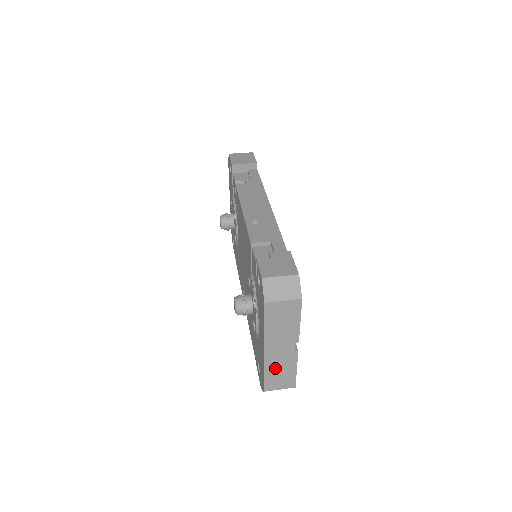
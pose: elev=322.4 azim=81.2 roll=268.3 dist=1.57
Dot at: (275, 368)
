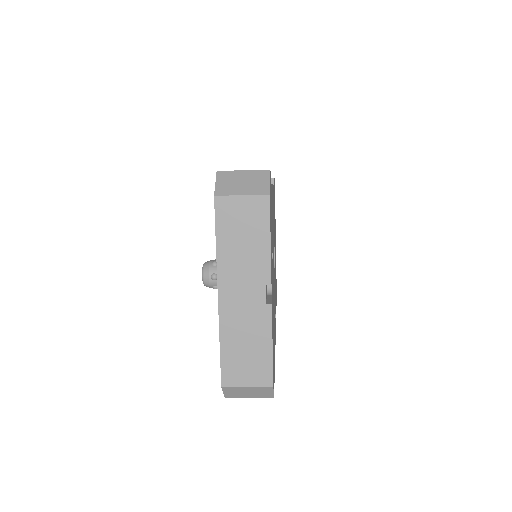
Dot at: (237, 336)
